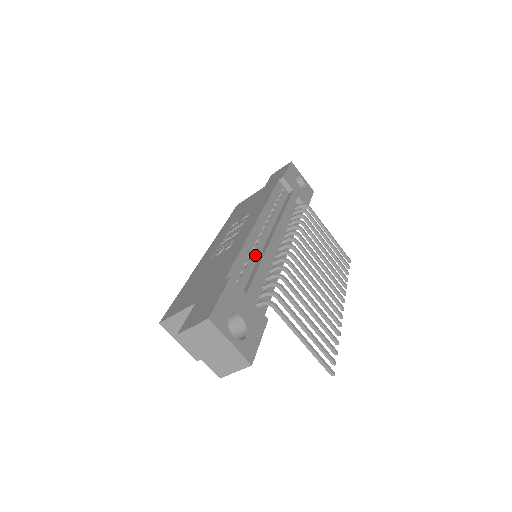
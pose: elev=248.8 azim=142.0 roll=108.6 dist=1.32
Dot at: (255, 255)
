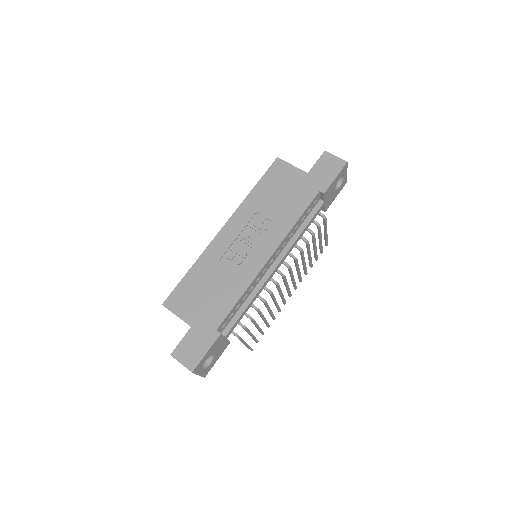
Dot at: (250, 292)
